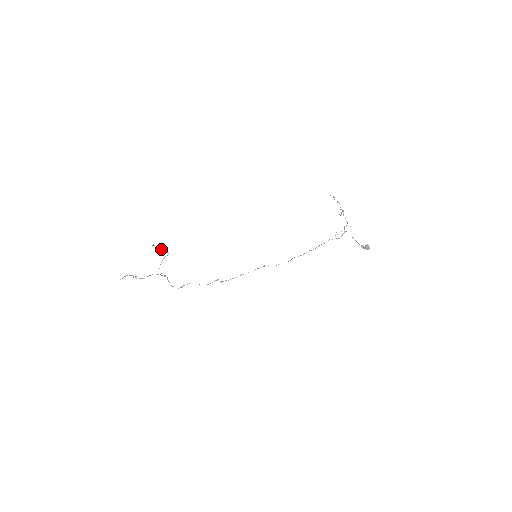
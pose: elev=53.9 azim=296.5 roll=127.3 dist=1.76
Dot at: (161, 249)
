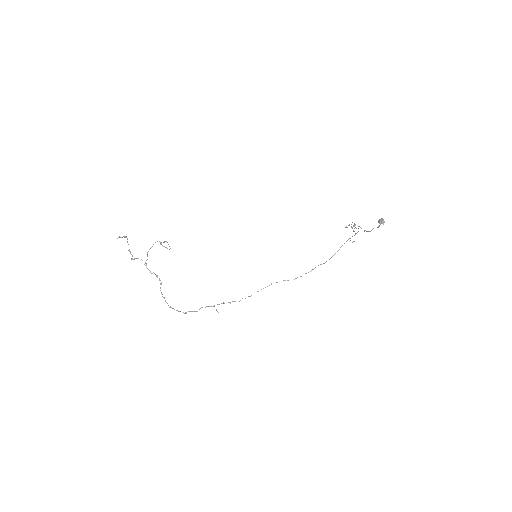
Dot at: occluded
